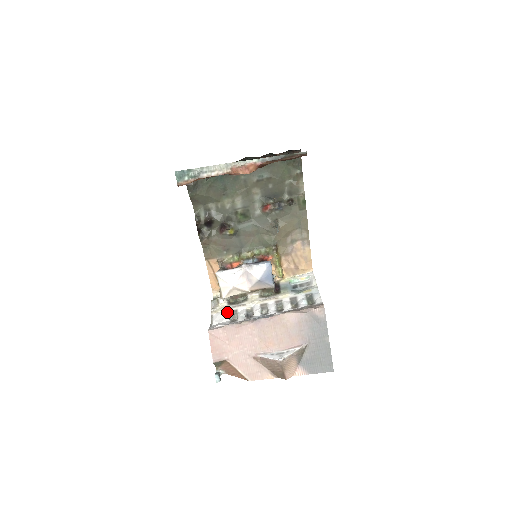
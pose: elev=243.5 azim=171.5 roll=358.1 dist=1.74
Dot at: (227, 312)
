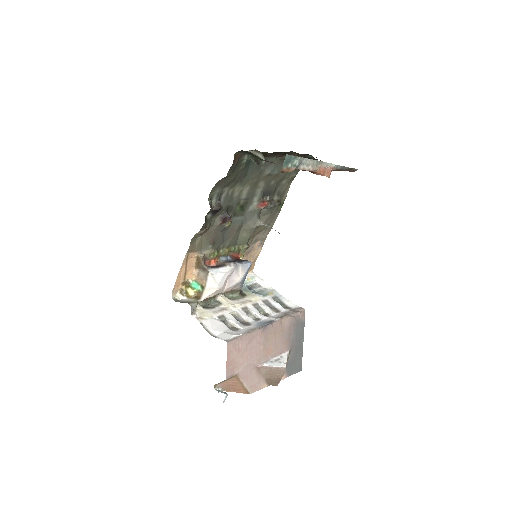
Dot at: (215, 318)
